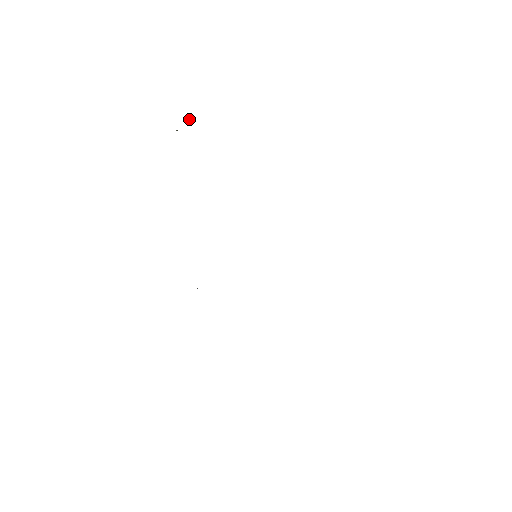
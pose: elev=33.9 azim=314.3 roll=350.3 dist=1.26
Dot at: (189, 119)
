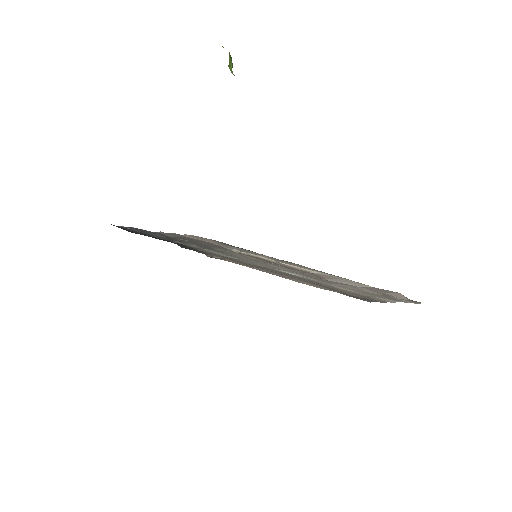
Dot at: (229, 64)
